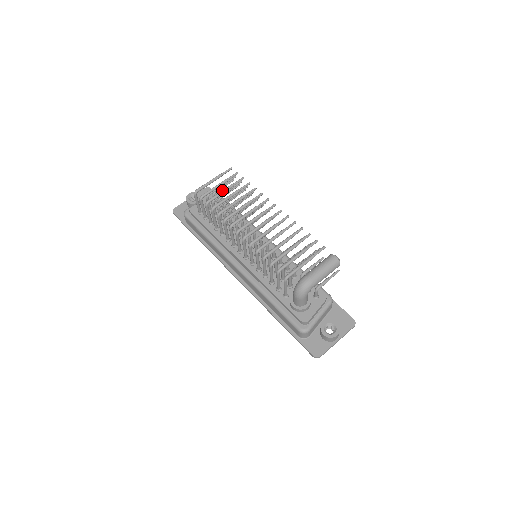
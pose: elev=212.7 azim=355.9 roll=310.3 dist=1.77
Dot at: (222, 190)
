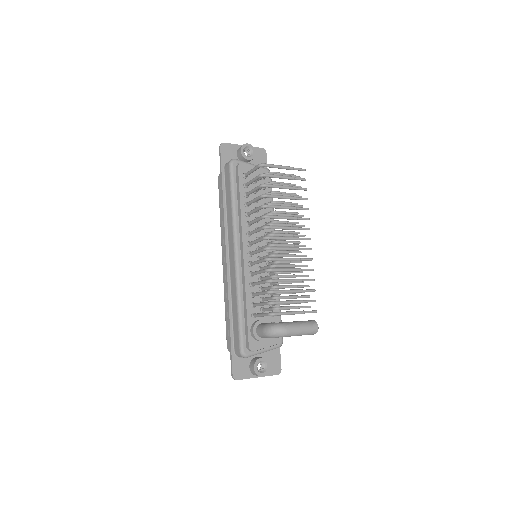
Dot at: occluded
